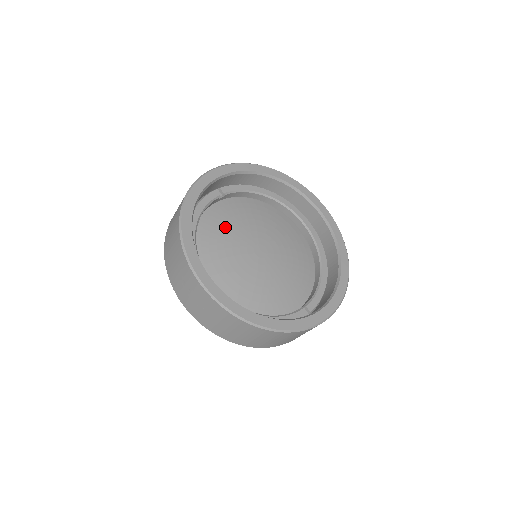
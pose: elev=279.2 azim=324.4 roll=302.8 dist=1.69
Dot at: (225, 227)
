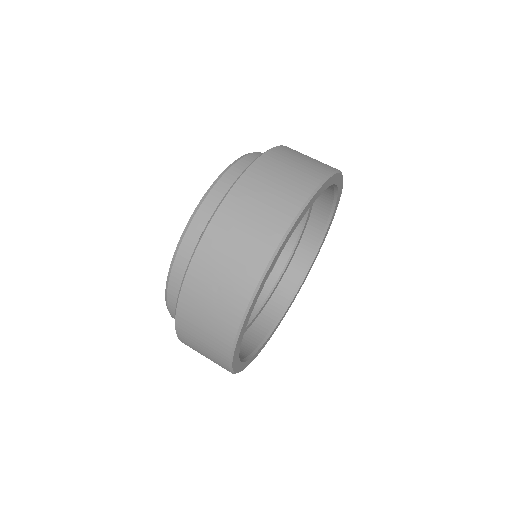
Dot at: occluded
